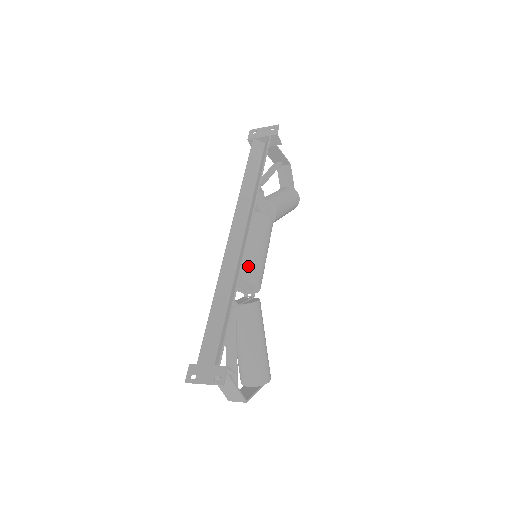
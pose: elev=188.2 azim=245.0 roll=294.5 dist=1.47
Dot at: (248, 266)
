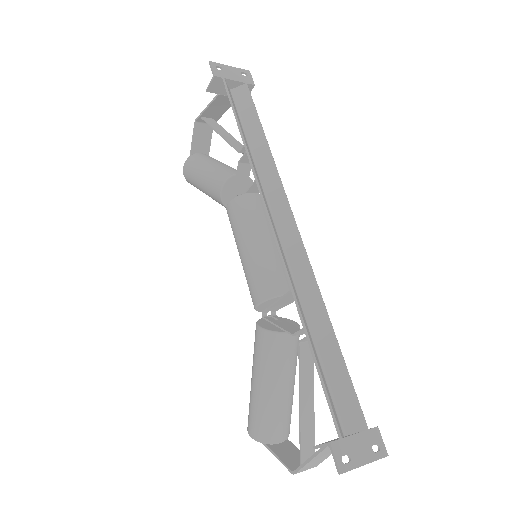
Dot at: occluded
